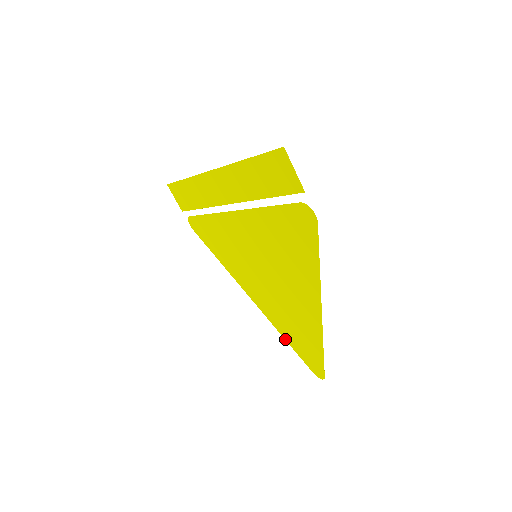
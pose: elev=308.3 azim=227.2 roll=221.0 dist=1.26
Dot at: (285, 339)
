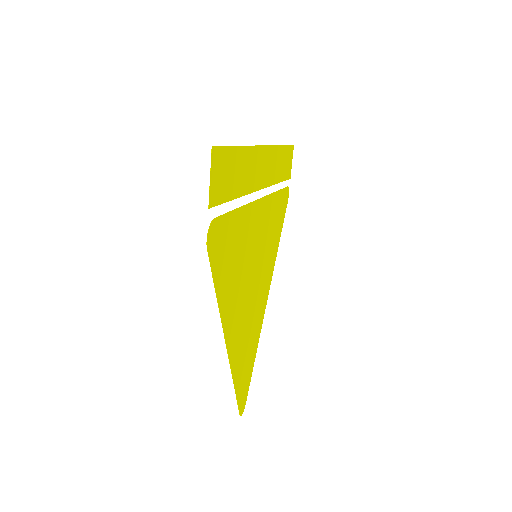
Dot at: occluded
